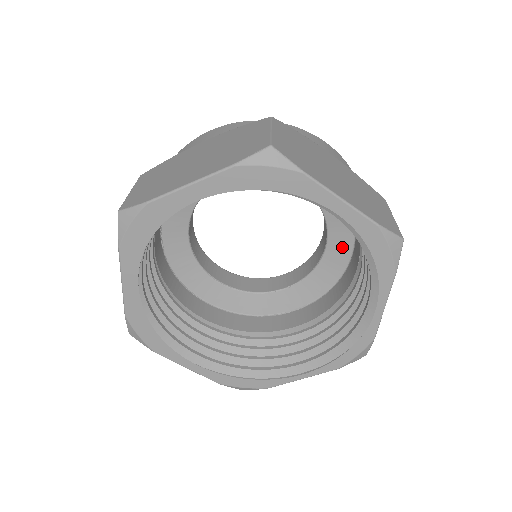
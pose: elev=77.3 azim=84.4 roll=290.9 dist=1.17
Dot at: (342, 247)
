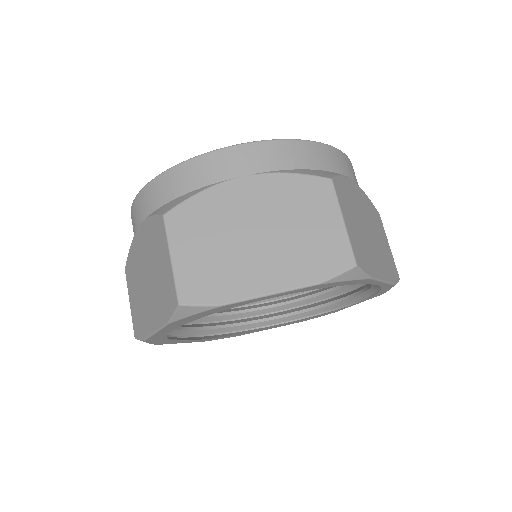
Dot at: occluded
